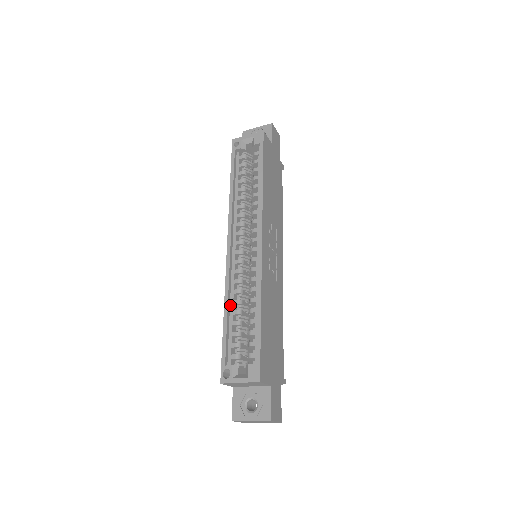
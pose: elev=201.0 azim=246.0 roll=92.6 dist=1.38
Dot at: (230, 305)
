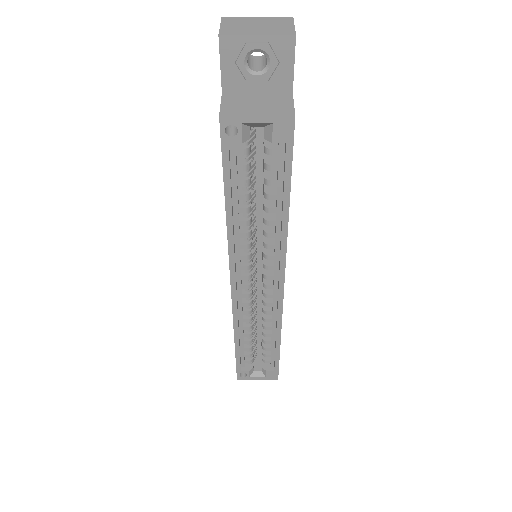
Dot at: (239, 331)
